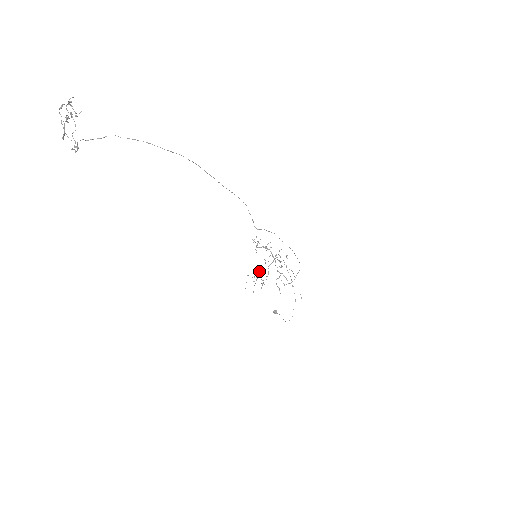
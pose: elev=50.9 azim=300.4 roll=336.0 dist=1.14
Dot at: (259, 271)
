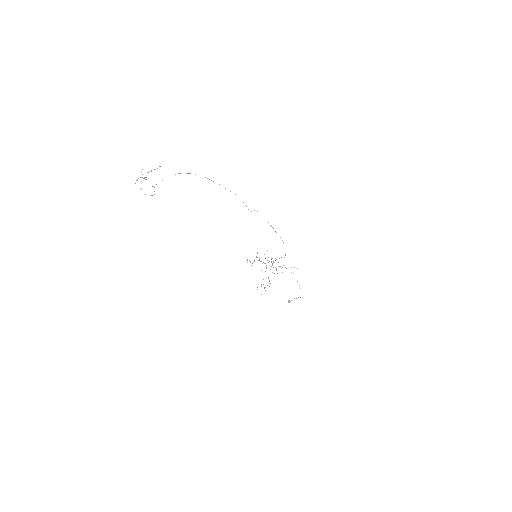
Dot at: occluded
